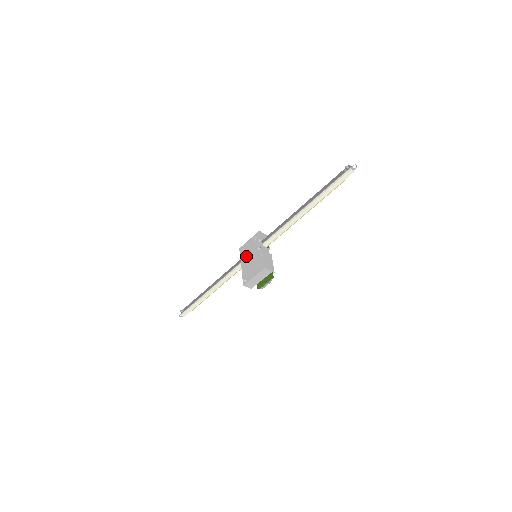
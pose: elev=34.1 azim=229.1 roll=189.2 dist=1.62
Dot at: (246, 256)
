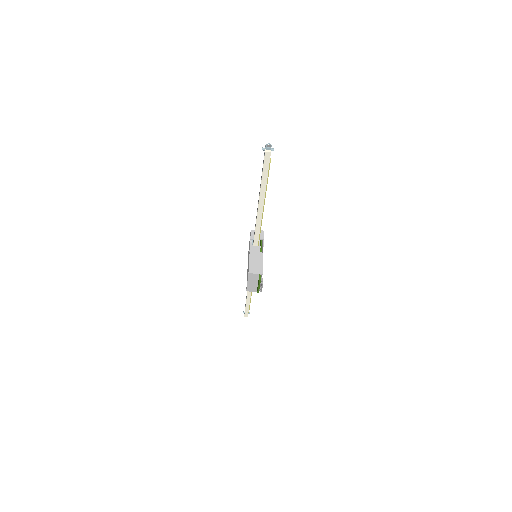
Dot at: (248, 258)
